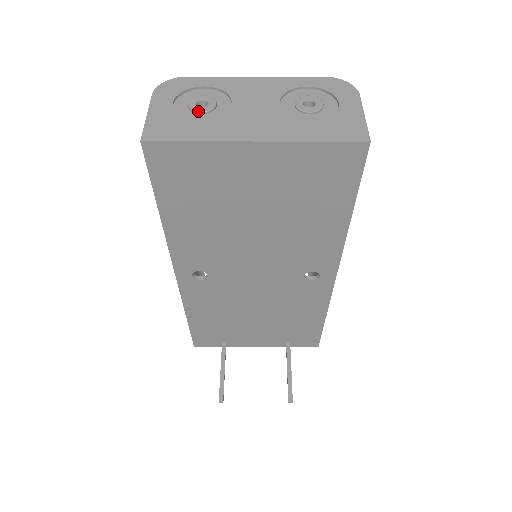
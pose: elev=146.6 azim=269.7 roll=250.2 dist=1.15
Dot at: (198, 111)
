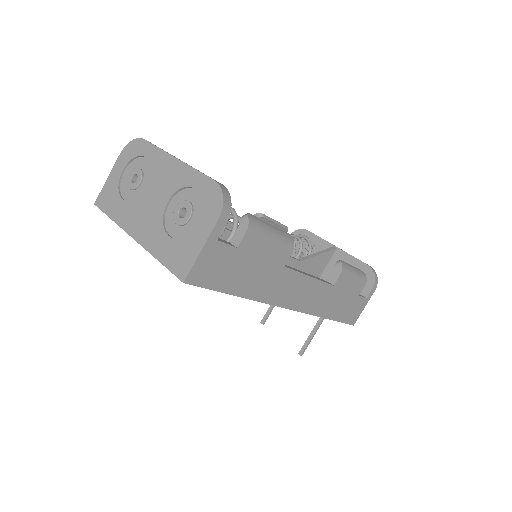
Dot at: (128, 187)
